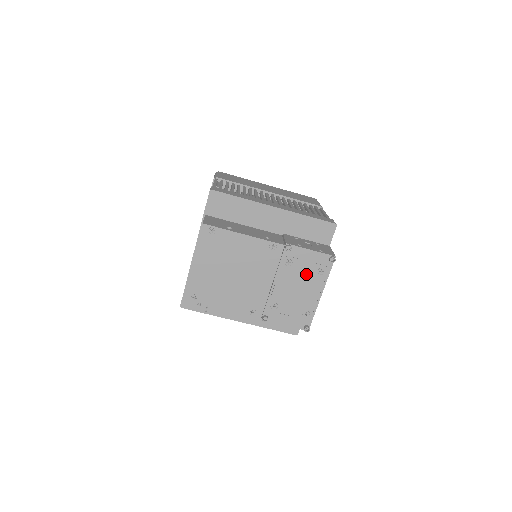
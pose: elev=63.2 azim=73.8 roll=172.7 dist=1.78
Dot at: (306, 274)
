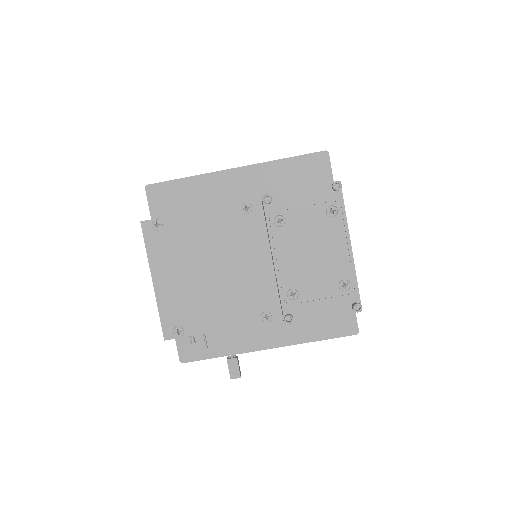
Dot at: (312, 226)
